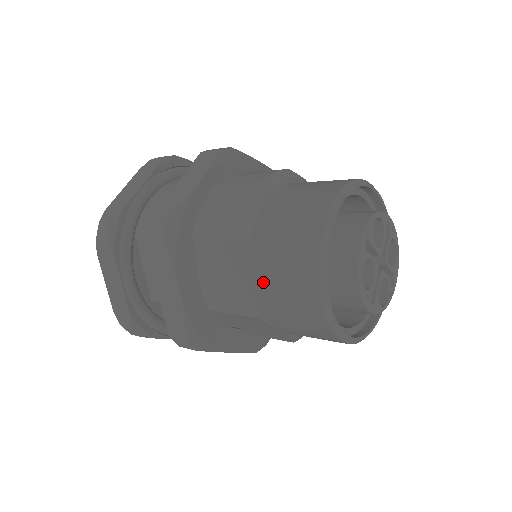
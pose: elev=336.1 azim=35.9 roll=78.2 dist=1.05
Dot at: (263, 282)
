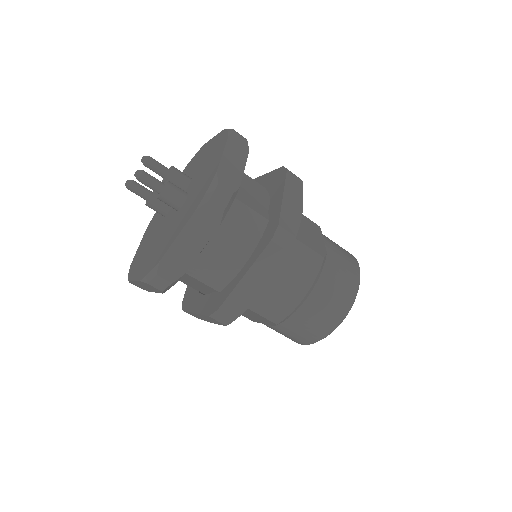
Dot at: (272, 328)
